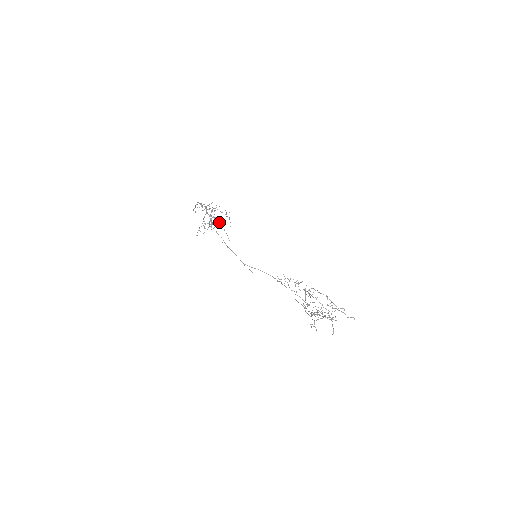
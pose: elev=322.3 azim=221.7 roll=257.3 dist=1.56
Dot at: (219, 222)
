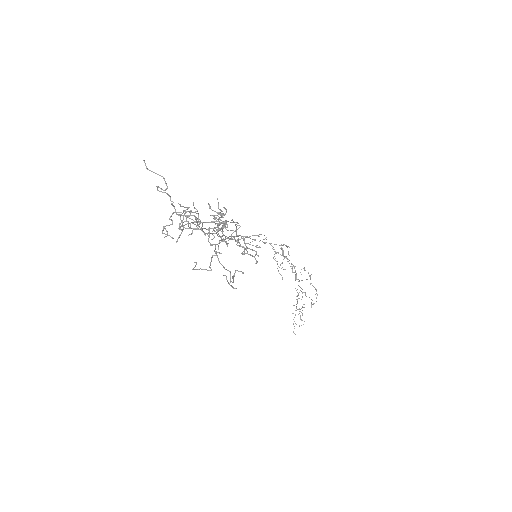
Dot at: occluded
